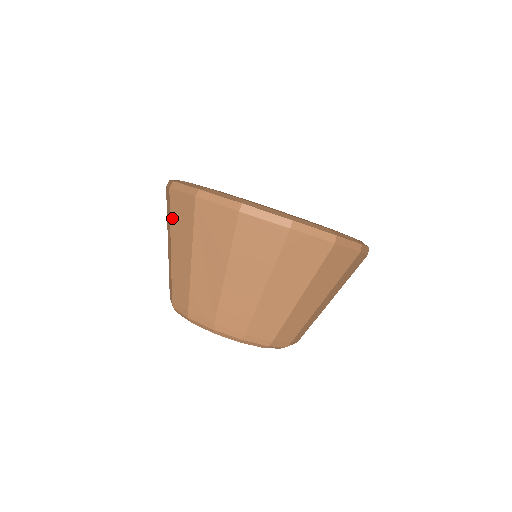
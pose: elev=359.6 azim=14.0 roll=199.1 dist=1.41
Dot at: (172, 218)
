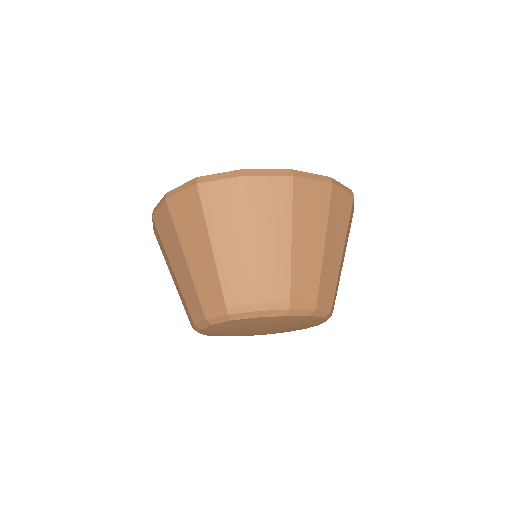
Dot at: occluded
